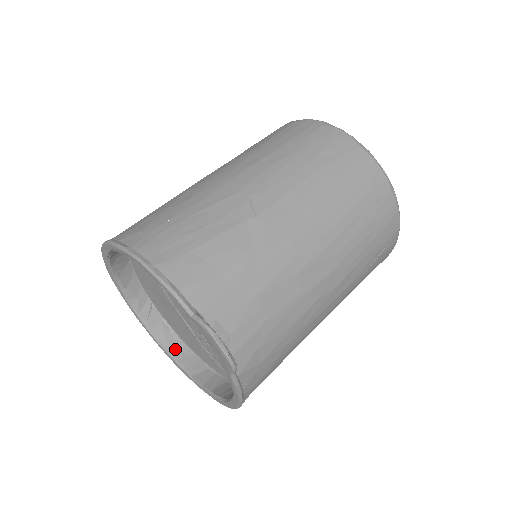
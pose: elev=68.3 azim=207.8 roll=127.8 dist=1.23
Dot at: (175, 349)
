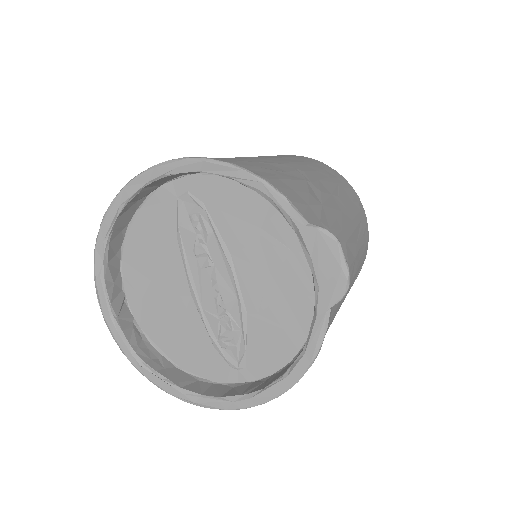
Dot at: (150, 358)
